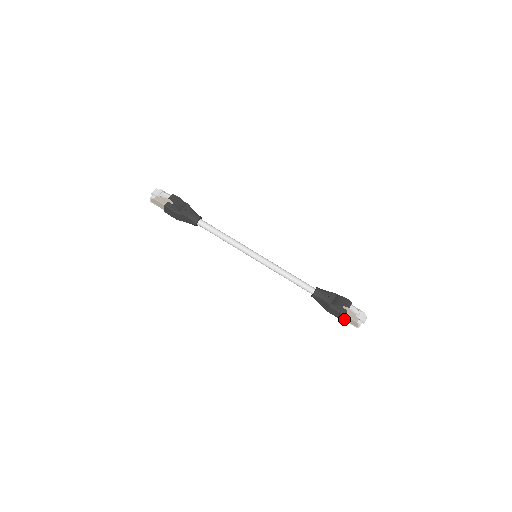
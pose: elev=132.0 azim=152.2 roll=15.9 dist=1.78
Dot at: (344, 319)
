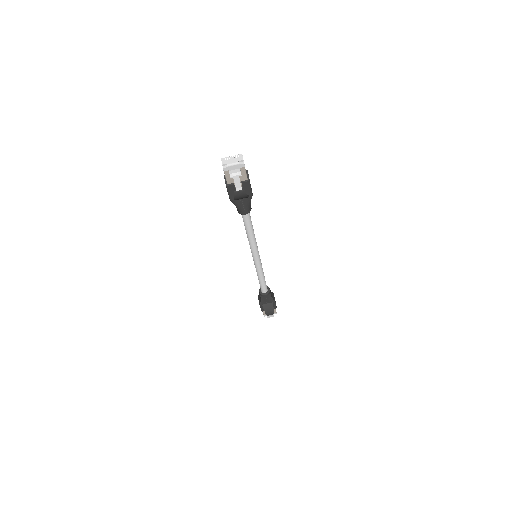
Dot at: occluded
